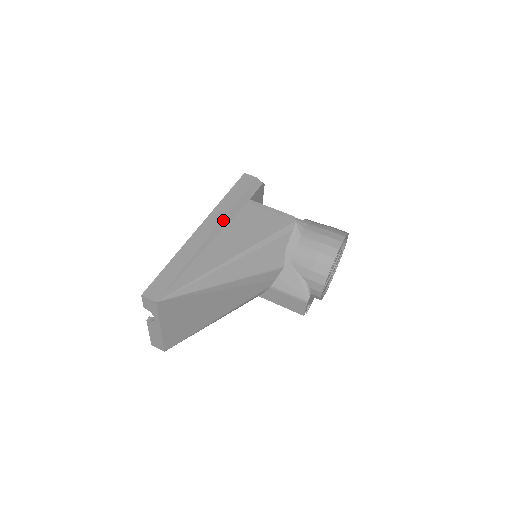
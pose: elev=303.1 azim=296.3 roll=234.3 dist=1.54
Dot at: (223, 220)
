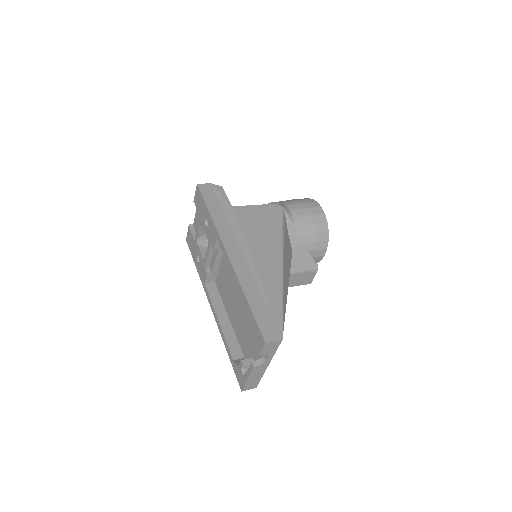
Dot at: (236, 236)
